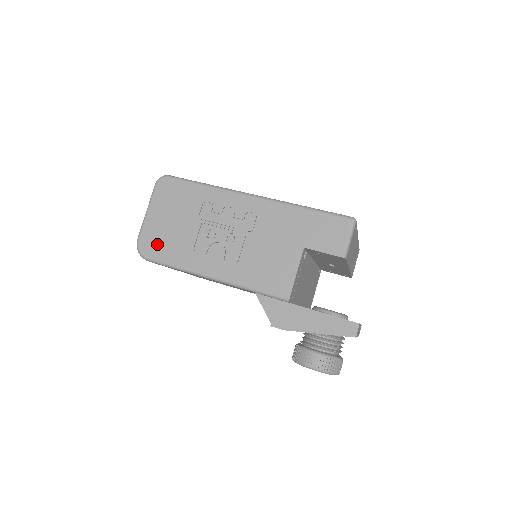
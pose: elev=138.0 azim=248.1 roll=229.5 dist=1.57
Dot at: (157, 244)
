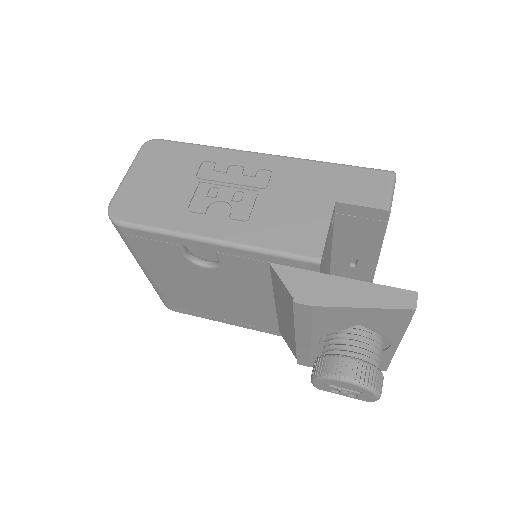
Dot at: (137, 206)
